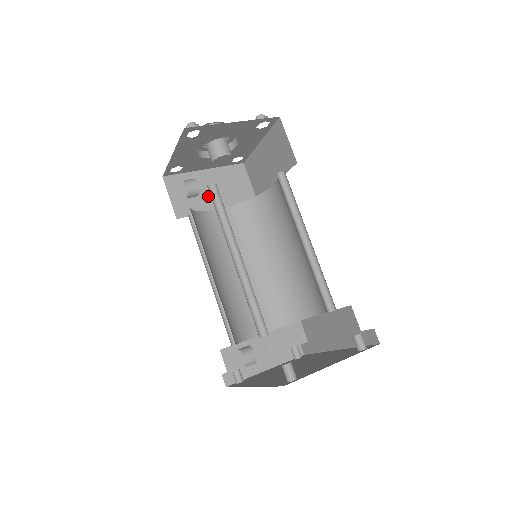
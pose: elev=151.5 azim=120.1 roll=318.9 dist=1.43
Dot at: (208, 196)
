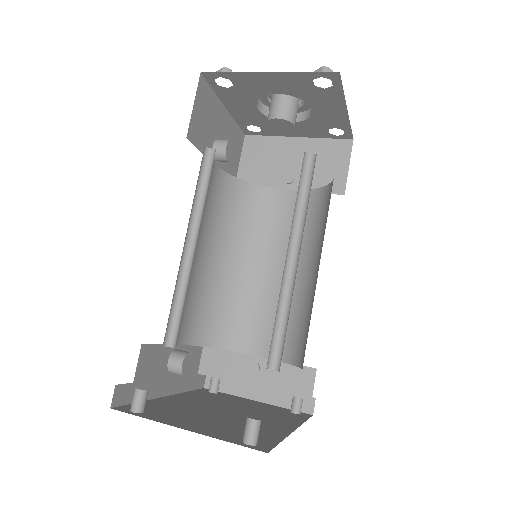
Dot at: (283, 170)
